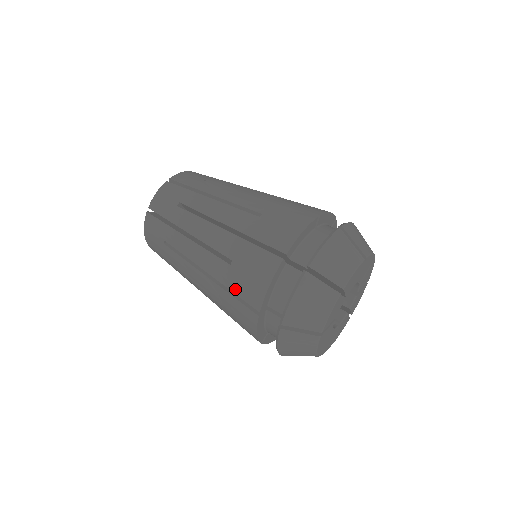
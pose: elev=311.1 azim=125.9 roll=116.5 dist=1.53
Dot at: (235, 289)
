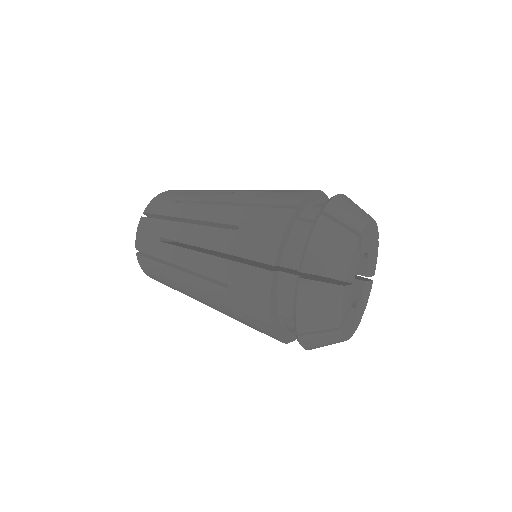
Dot at: (267, 201)
